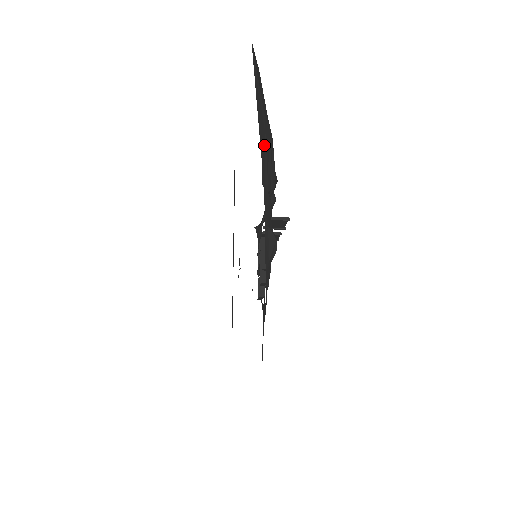
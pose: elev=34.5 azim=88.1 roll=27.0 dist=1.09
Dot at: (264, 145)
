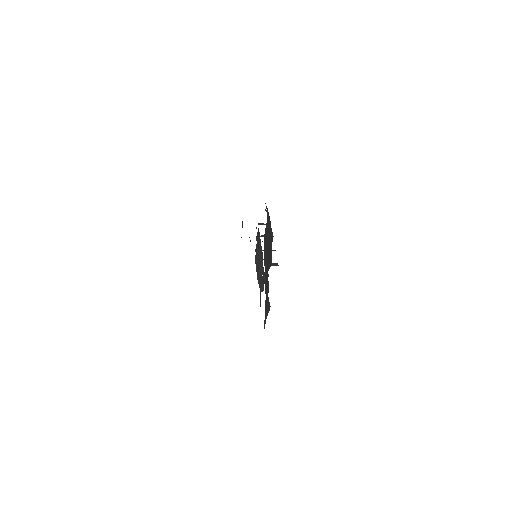
Dot at: (267, 281)
